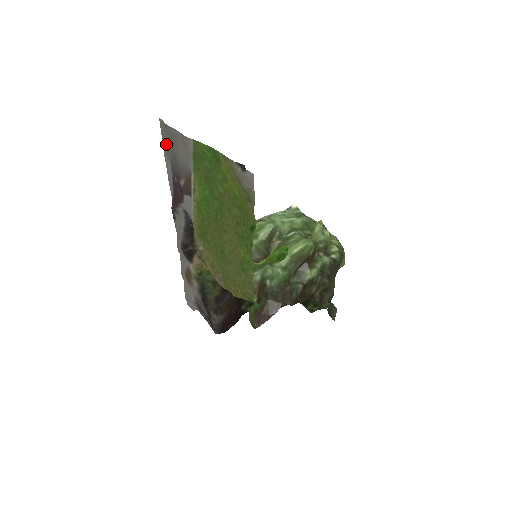
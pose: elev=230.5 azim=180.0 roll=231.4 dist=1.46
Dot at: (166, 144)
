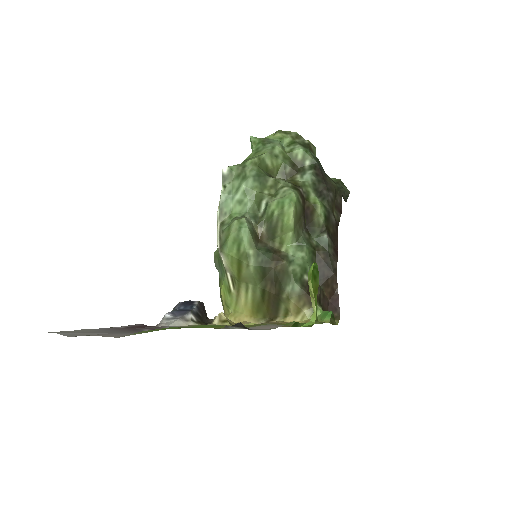
Dot at: occluded
